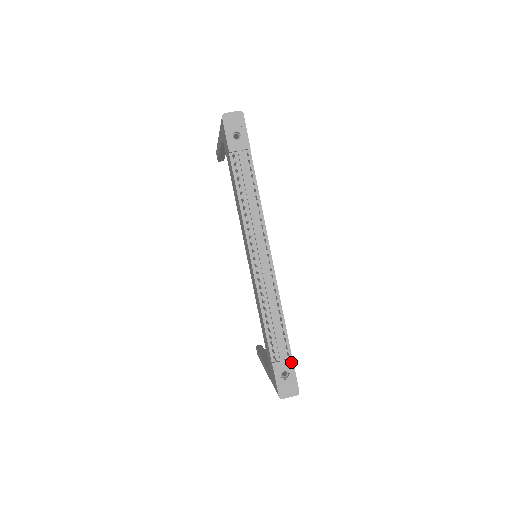
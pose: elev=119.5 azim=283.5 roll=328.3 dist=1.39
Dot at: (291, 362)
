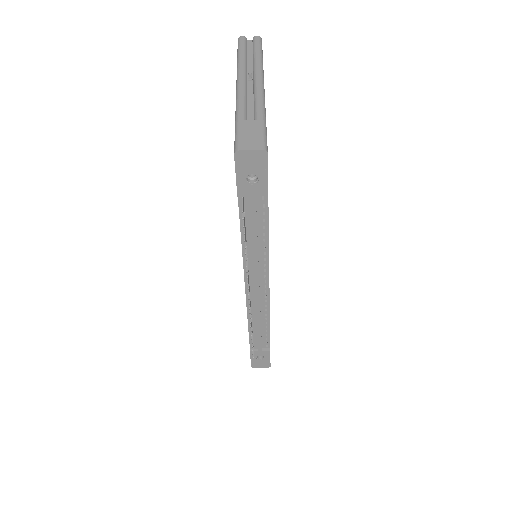
Dot at: (268, 352)
